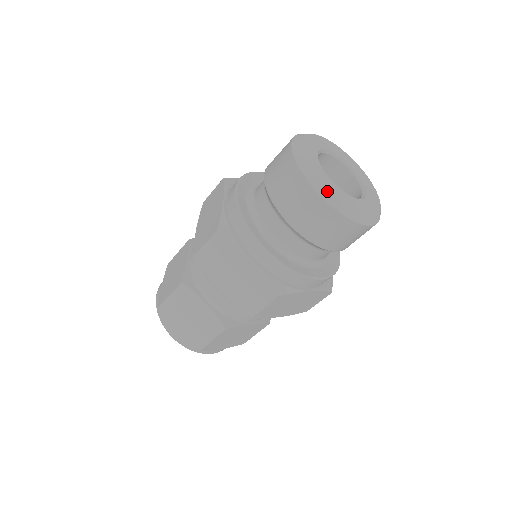
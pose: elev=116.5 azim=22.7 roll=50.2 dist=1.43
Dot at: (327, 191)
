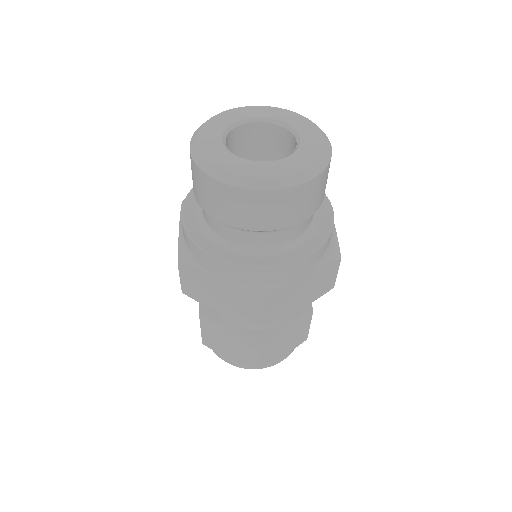
Dot at: (233, 175)
